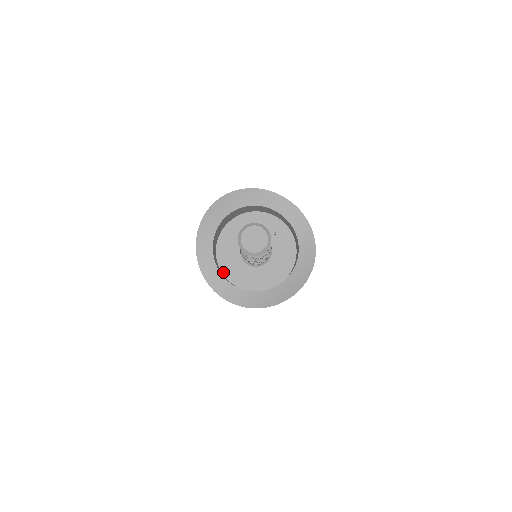
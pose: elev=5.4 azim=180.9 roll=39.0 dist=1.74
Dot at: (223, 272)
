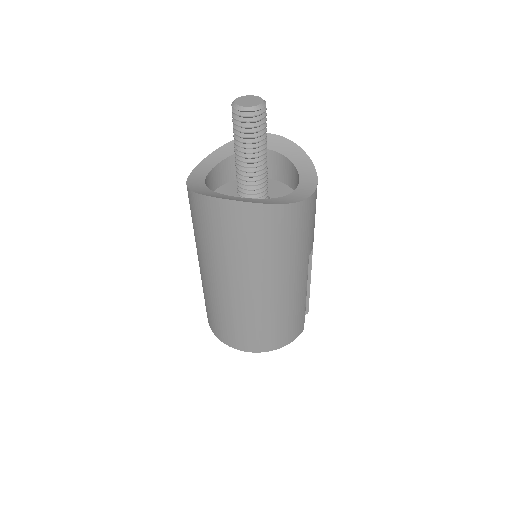
Dot at: occluded
